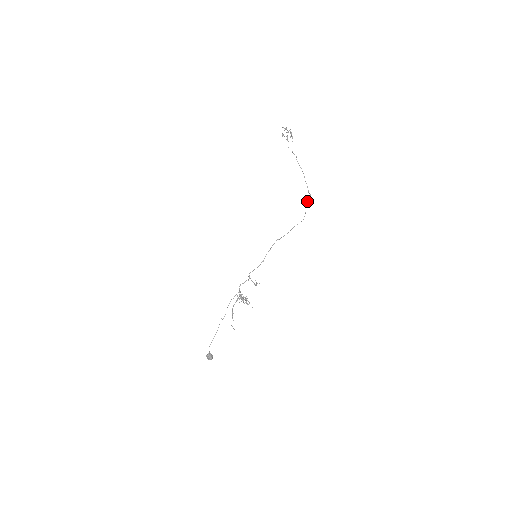
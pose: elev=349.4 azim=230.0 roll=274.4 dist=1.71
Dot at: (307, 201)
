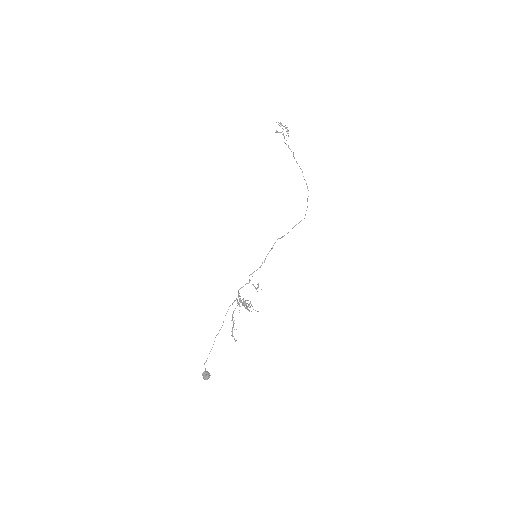
Dot at: (307, 199)
